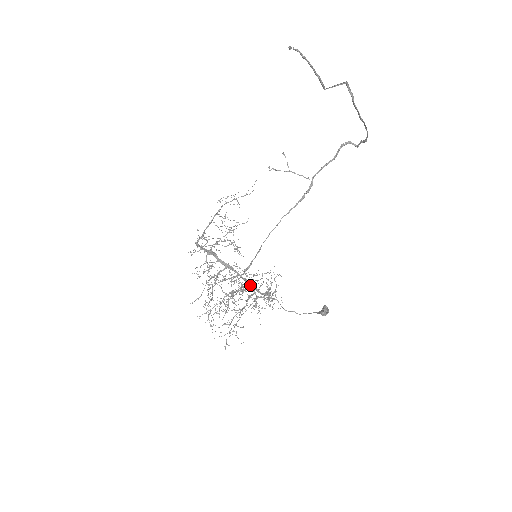
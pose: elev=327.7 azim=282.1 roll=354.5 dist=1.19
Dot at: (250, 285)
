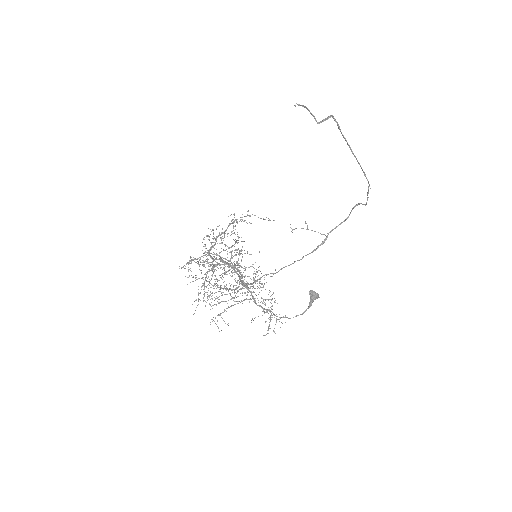
Dot at: (245, 283)
